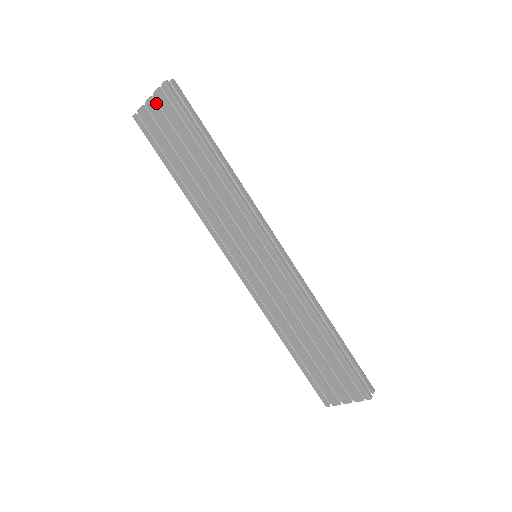
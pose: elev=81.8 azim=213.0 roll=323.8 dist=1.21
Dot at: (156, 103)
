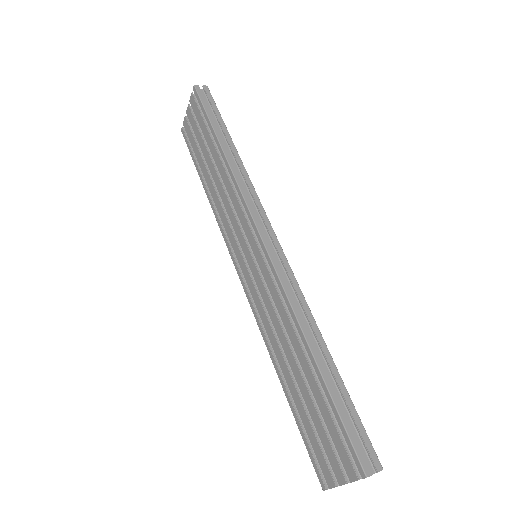
Dot at: occluded
